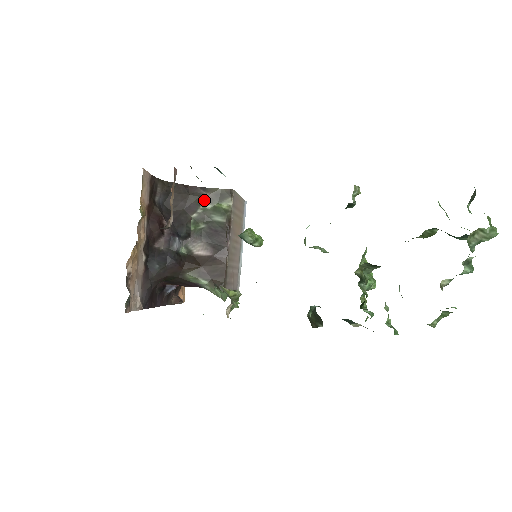
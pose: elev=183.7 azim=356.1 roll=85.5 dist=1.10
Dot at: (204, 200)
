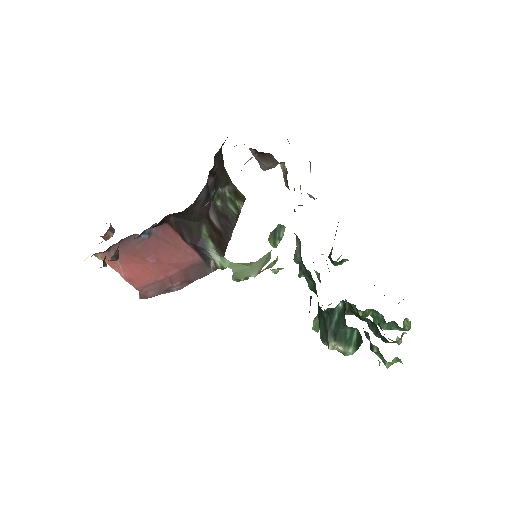
Dot at: (228, 187)
